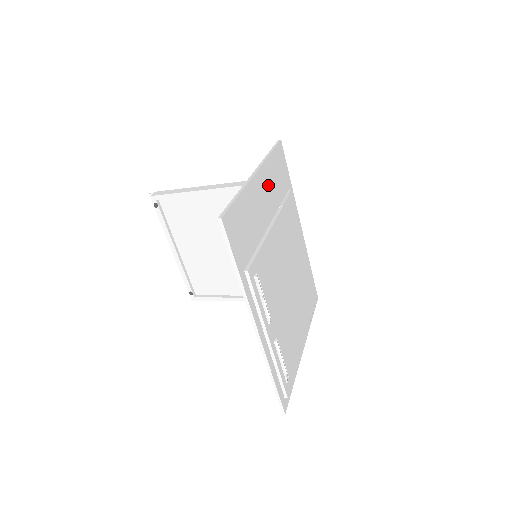
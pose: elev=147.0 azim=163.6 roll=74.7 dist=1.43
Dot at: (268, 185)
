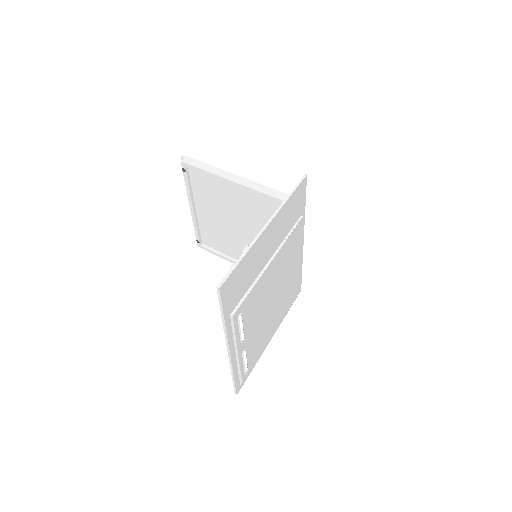
Dot at: (278, 228)
